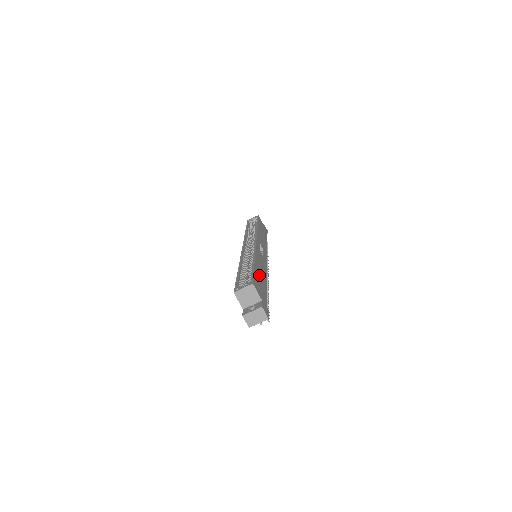
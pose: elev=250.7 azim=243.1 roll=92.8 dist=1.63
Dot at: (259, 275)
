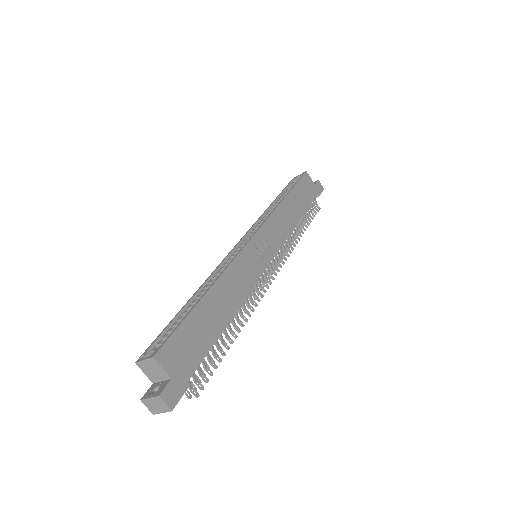
Dot at: (204, 318)
